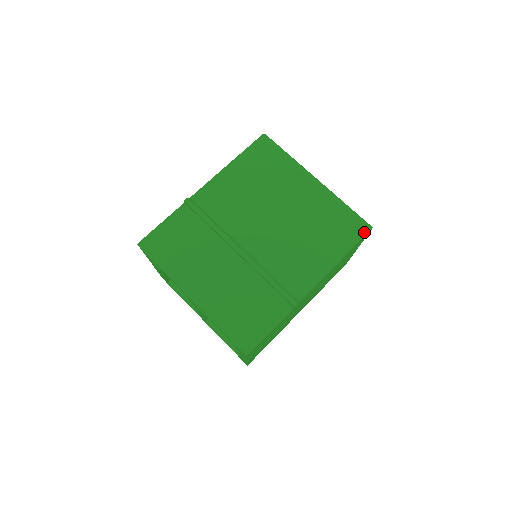
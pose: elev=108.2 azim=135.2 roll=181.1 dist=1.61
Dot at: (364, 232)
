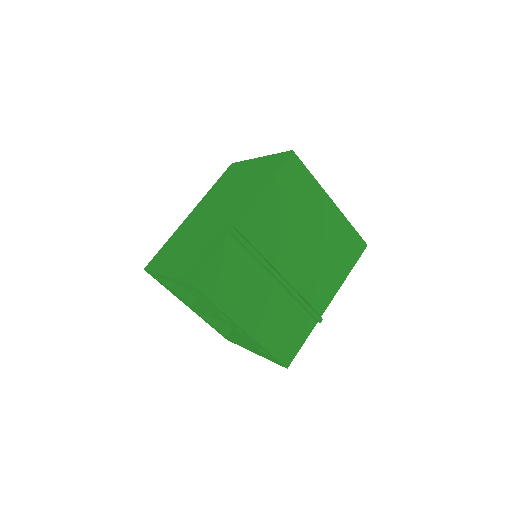
Dot at: (363, 250)
